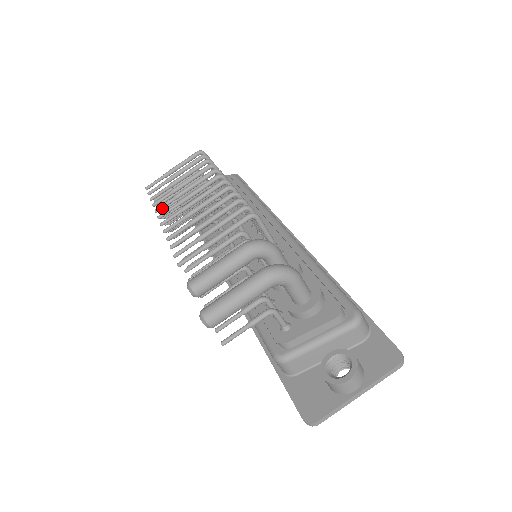
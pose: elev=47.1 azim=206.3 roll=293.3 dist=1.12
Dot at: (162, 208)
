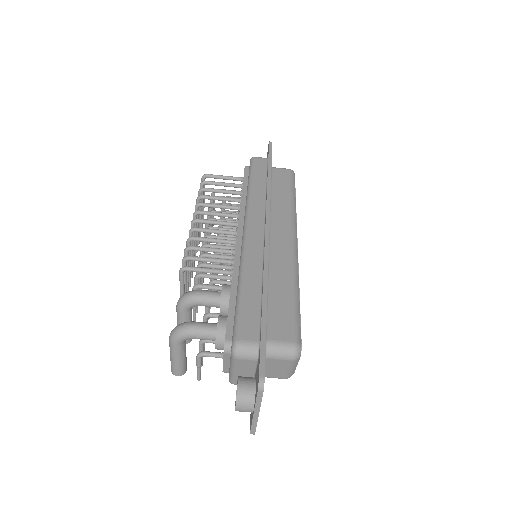
Dot at: occluded
